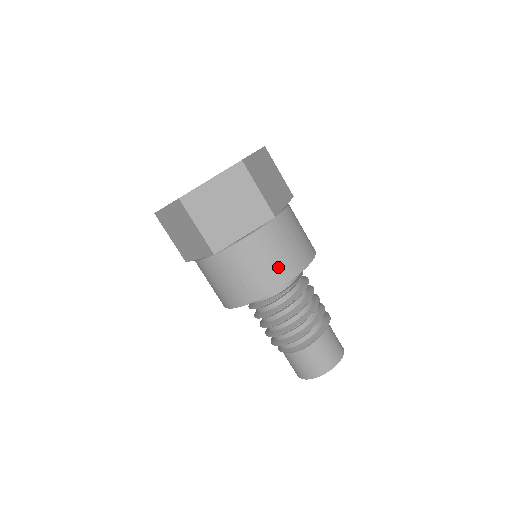
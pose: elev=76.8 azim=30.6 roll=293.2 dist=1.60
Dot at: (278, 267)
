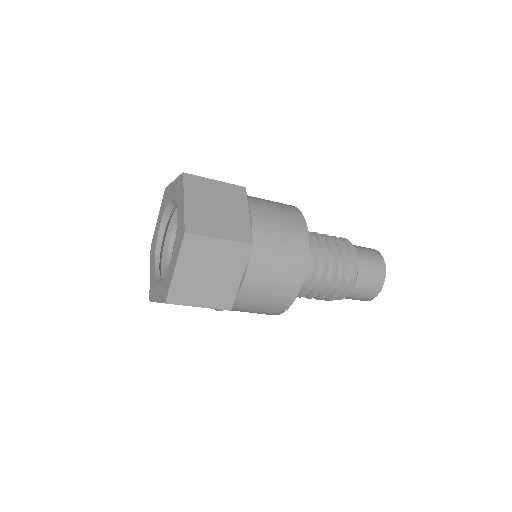
Dot at: (288, 273)
